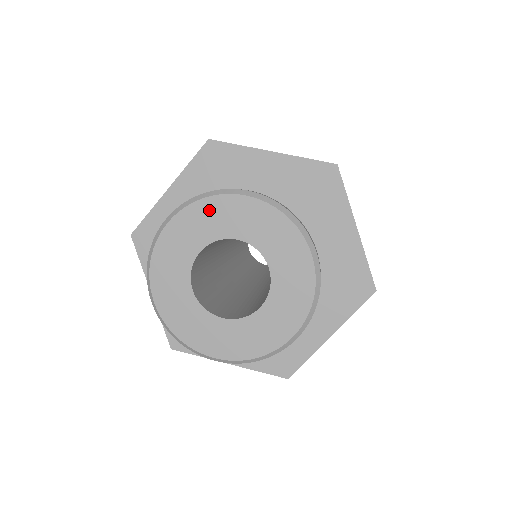
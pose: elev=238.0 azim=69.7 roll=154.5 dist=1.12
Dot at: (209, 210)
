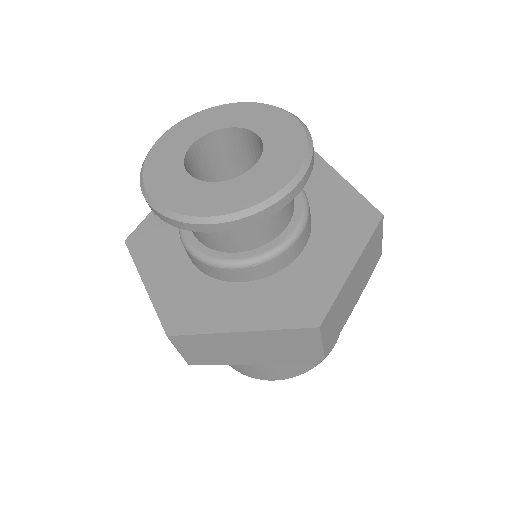
Dot at: (198, 119)
